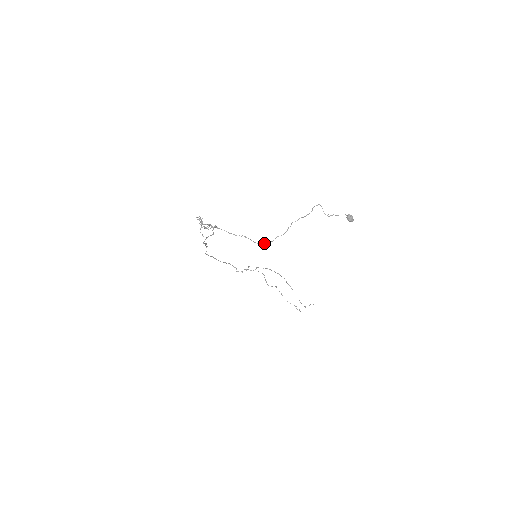
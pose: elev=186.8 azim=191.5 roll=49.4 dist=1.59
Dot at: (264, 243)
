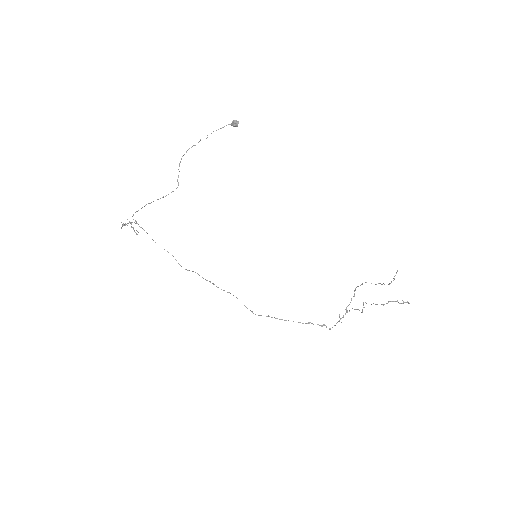
Dot at: occluded
